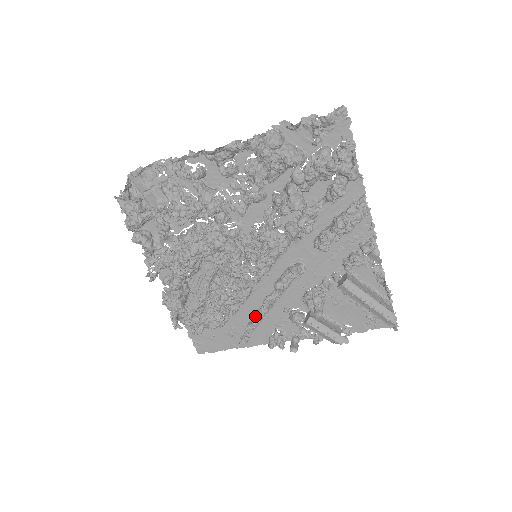
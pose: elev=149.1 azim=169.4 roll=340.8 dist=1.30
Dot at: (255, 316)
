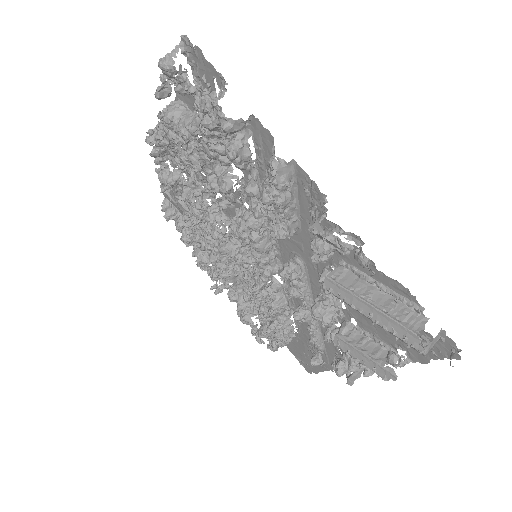
Dot at: occluded
